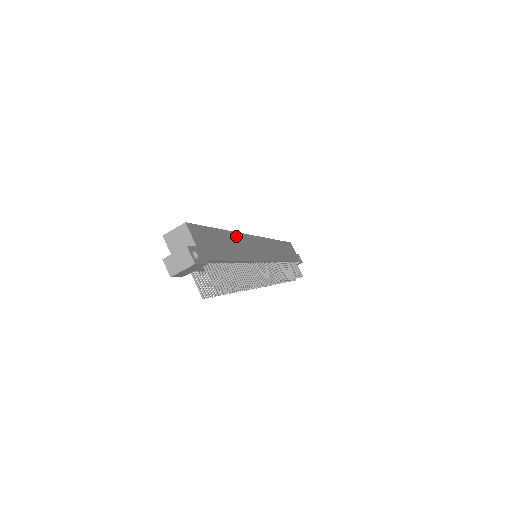
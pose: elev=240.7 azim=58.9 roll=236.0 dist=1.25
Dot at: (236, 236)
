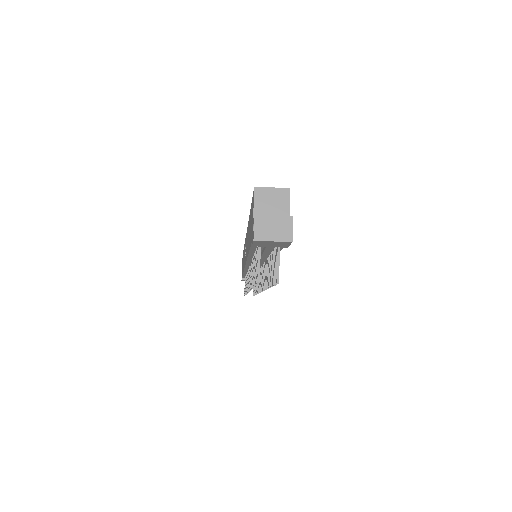
Dot at: occluded
